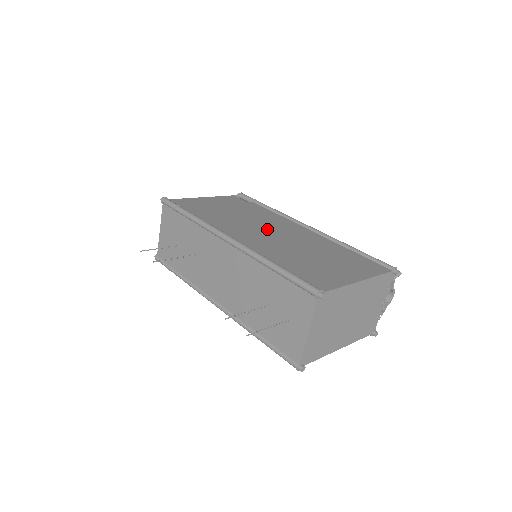
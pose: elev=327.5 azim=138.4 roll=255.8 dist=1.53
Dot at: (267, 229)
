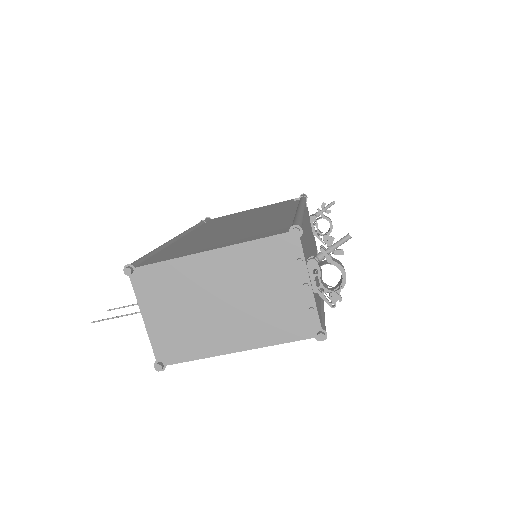
Dot at: (242, 221)
